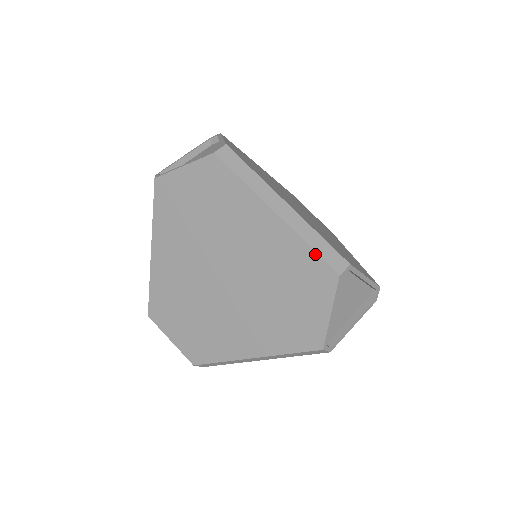
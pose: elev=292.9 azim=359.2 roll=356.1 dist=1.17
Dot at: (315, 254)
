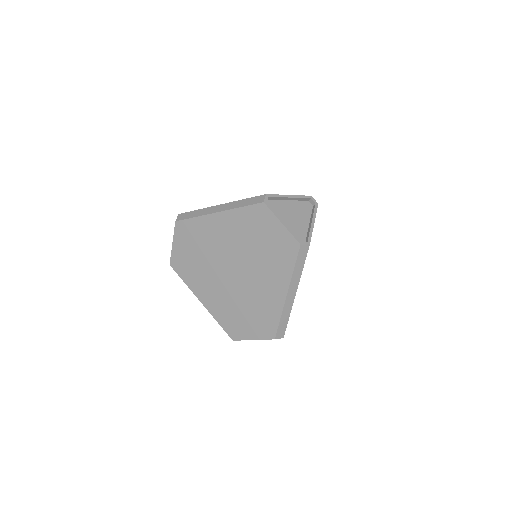
Dot at: (278, 324)
